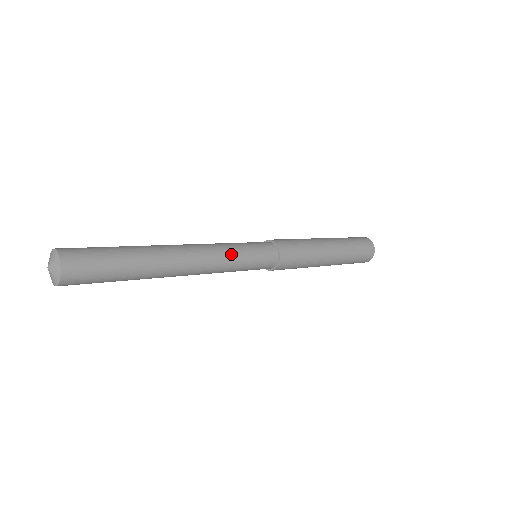
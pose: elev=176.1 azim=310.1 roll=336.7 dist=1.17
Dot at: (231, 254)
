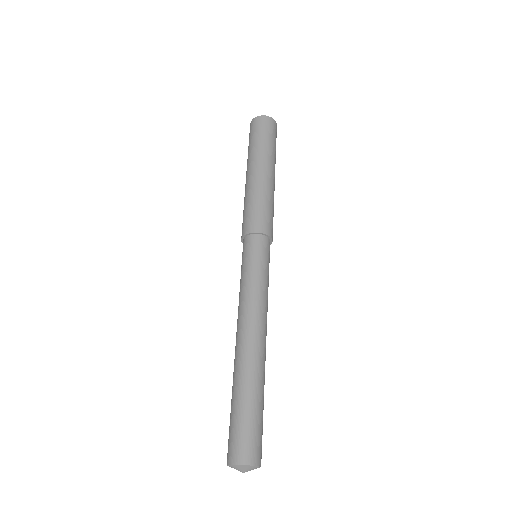
Dot at: (265, 290)
